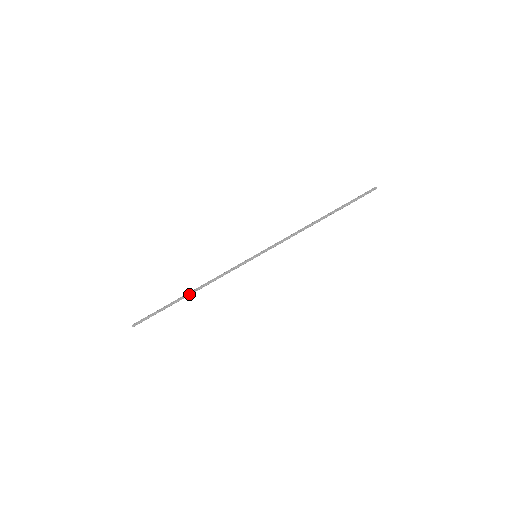
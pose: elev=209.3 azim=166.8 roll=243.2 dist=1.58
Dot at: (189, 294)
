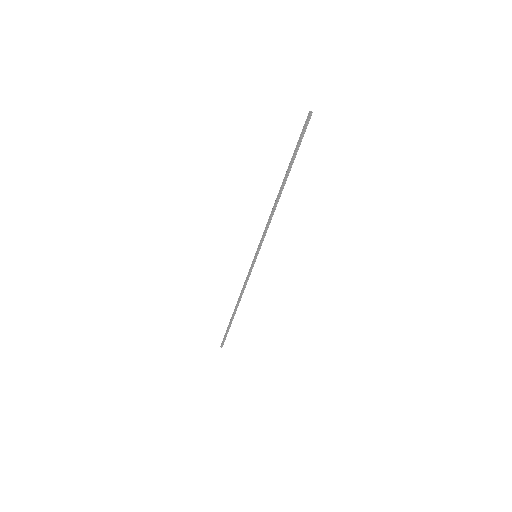
Dot at: (235, 310)
